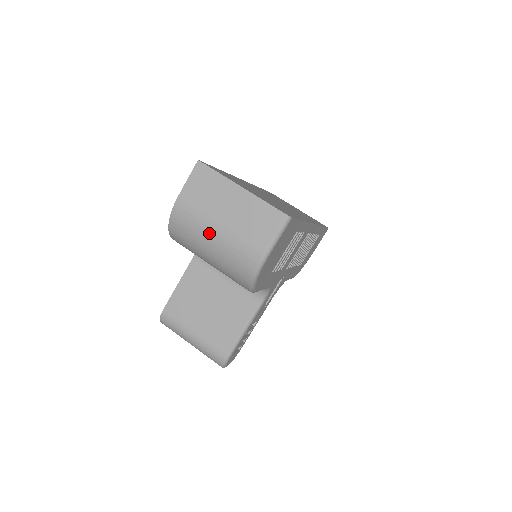
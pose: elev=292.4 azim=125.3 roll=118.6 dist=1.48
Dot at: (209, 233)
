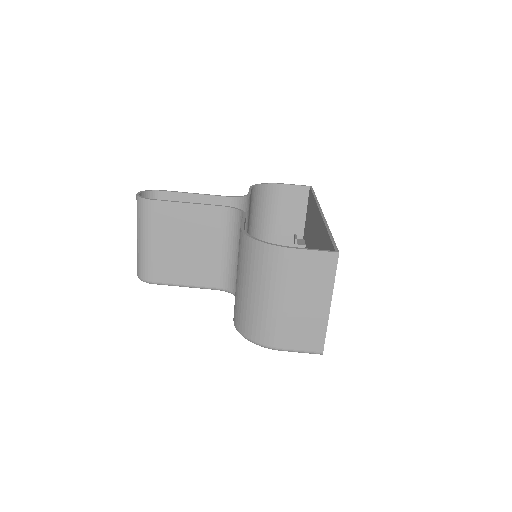
Dot at: (273, 293)
